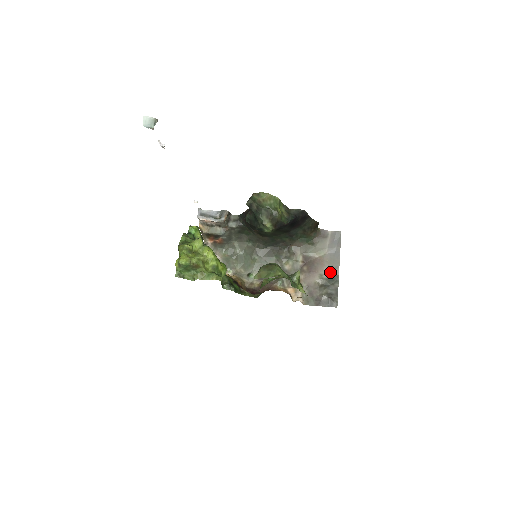
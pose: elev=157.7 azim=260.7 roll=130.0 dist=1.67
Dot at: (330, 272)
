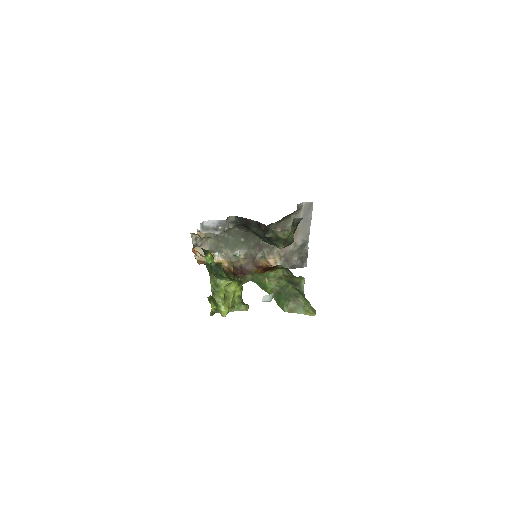
Dot at: (302, 239)
